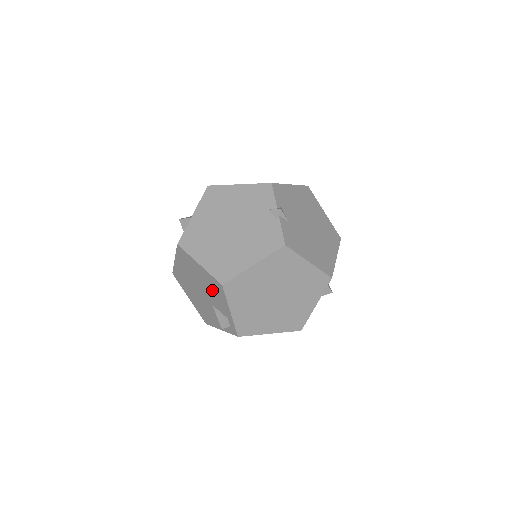
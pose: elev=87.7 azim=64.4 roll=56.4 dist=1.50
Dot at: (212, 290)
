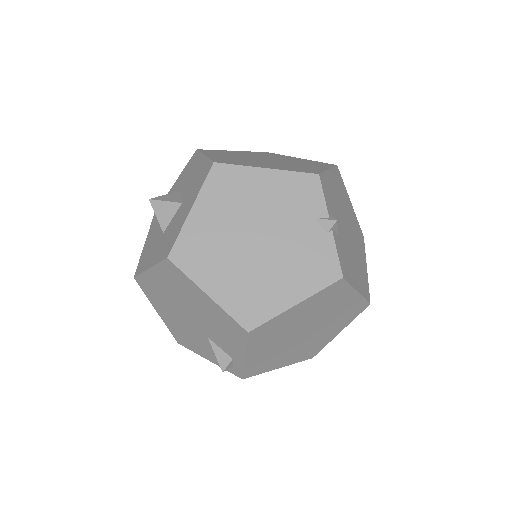
Dot at: (219, 327)
